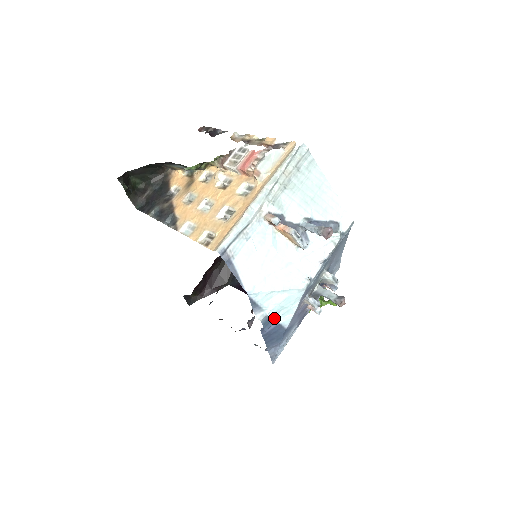
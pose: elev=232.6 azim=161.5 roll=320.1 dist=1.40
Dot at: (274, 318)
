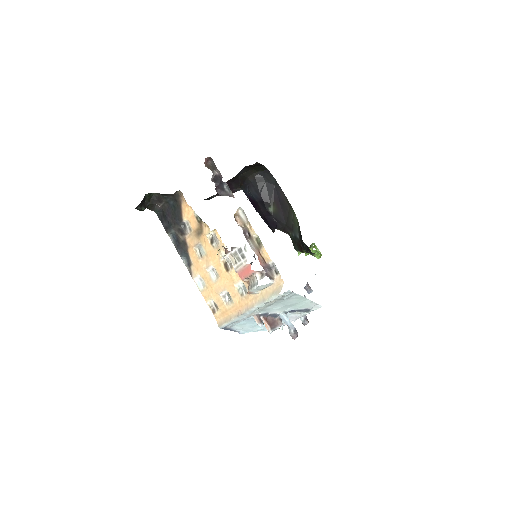
Dot at: occluded
